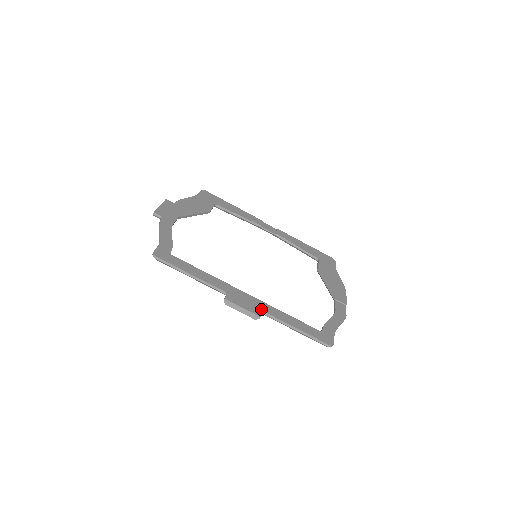
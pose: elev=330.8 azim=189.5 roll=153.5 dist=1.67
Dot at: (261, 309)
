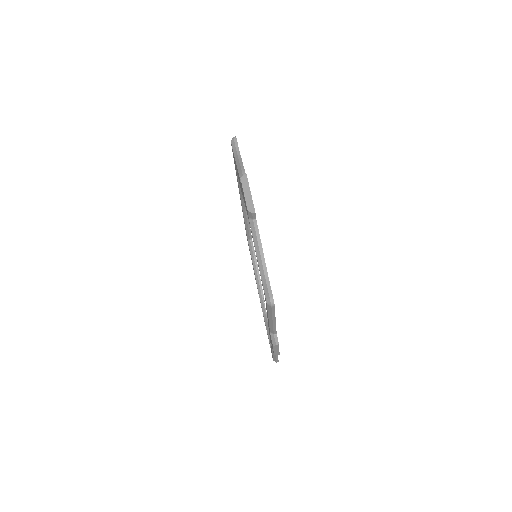
Dot at: occluded
